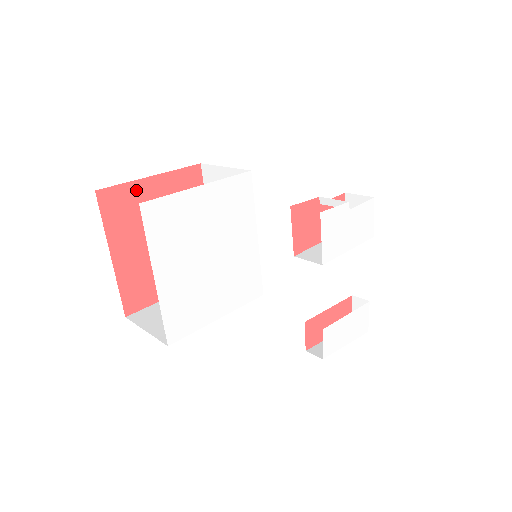
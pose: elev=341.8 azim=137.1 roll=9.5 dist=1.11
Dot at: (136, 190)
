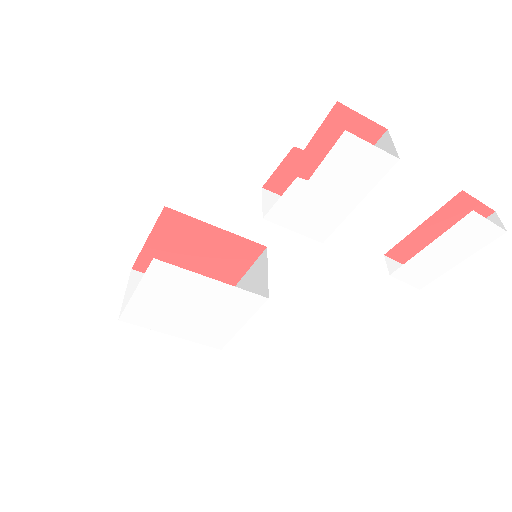
Dot at: (149, 252)
